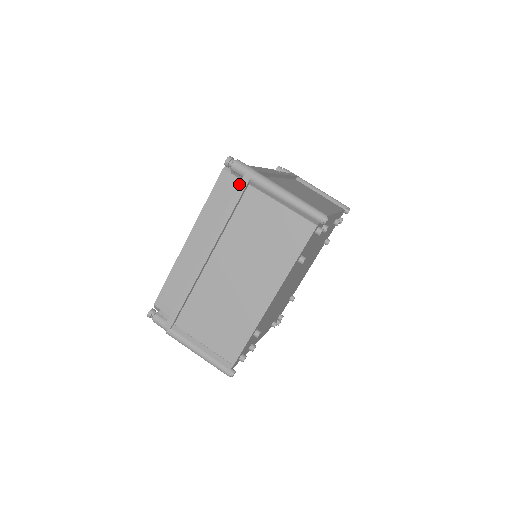
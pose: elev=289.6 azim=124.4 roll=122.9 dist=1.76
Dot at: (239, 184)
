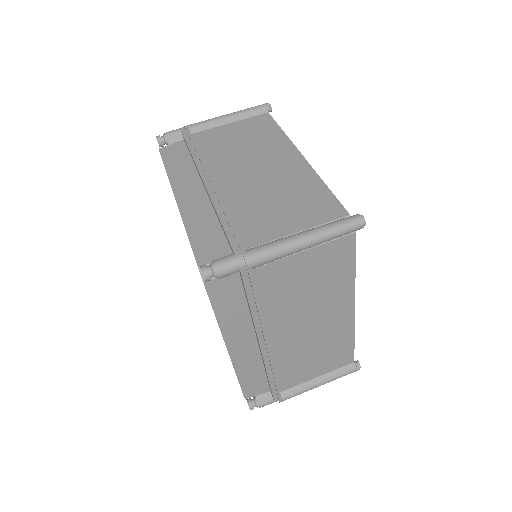
Dot at: occluded
